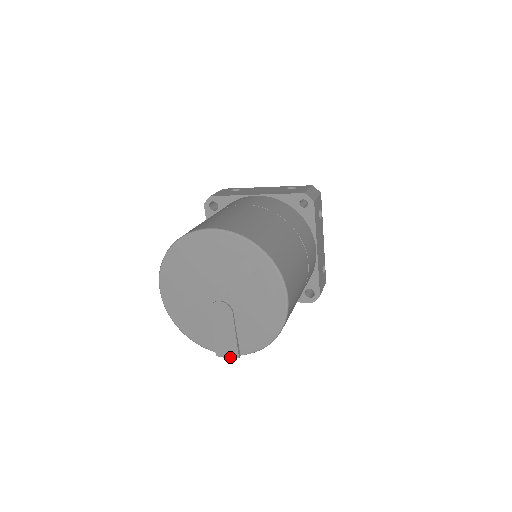
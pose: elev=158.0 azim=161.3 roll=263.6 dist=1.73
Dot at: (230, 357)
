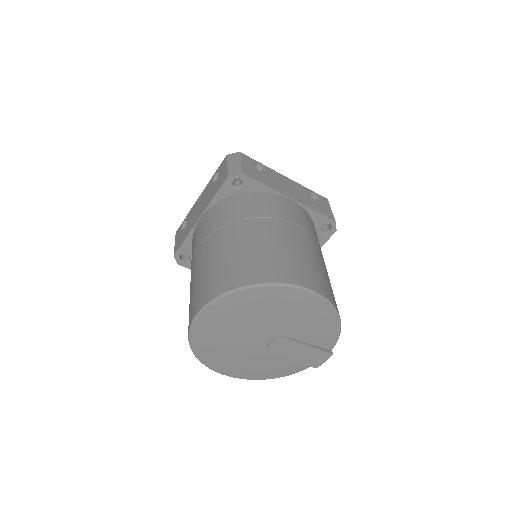
Dot at: (326, 360)
